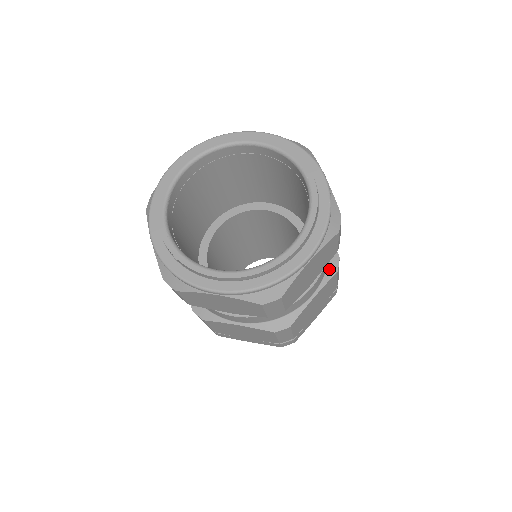
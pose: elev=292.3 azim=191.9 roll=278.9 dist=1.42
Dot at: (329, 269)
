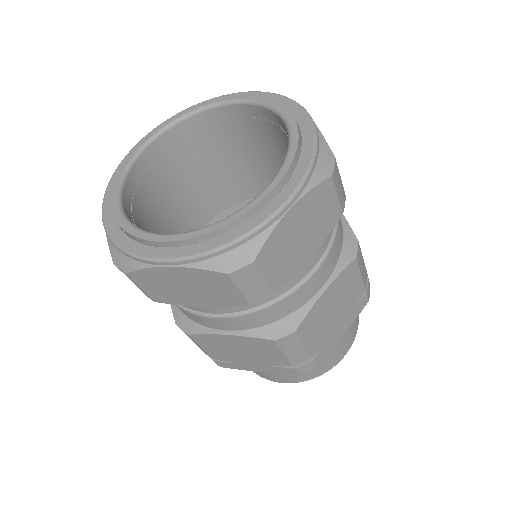
Dot at: (269, 328)
